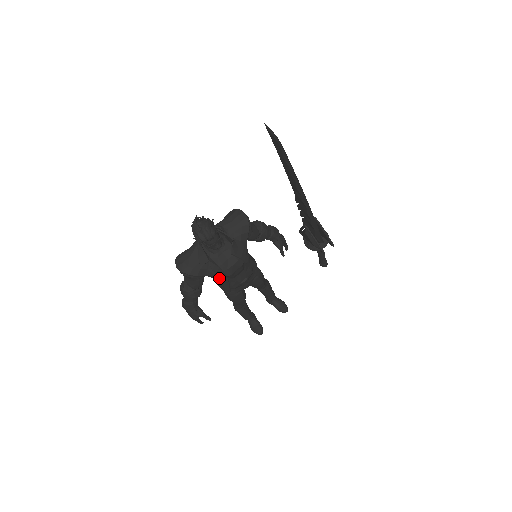
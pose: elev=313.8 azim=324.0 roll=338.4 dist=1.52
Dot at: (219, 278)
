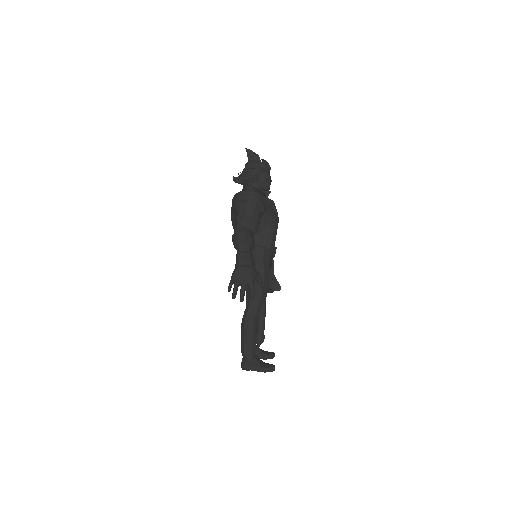
Dot at: (274, 218)
